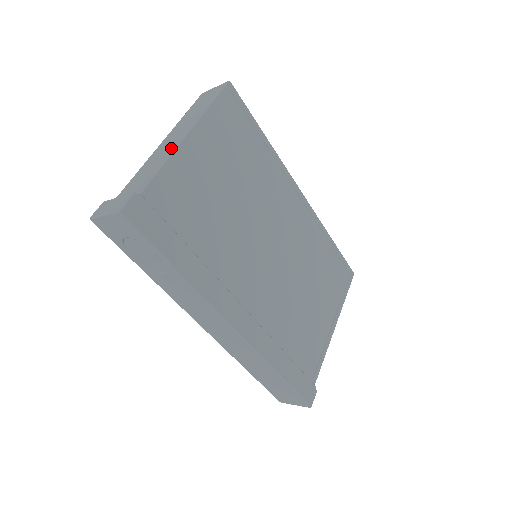
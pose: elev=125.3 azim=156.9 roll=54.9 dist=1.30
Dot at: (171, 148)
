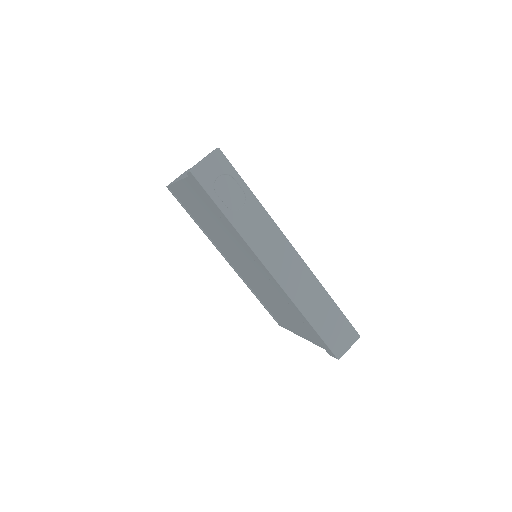
Dot at: occluded
